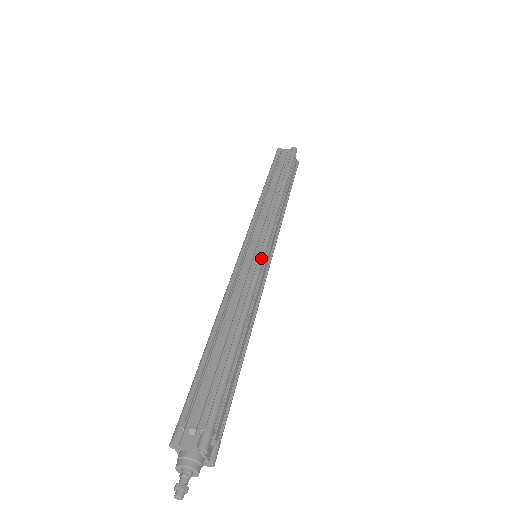
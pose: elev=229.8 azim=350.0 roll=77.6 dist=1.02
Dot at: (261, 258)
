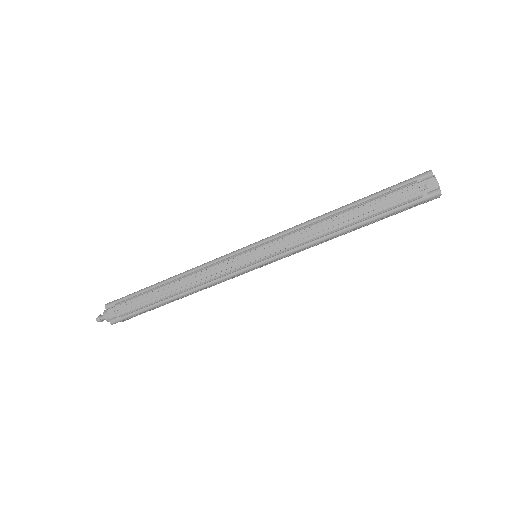
Dot at: (242, 271)
